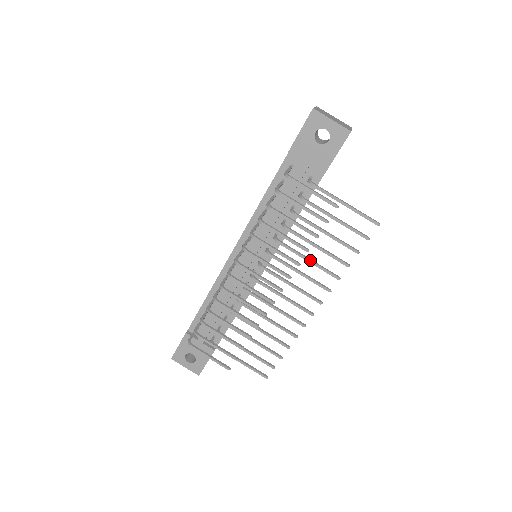
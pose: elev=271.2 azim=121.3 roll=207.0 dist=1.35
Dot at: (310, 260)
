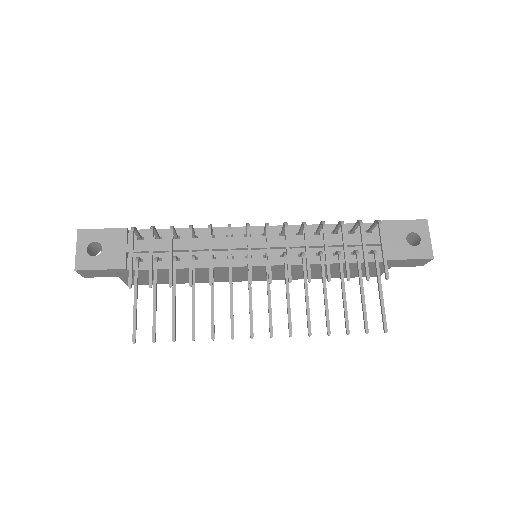
Dot at: (308, 296)
